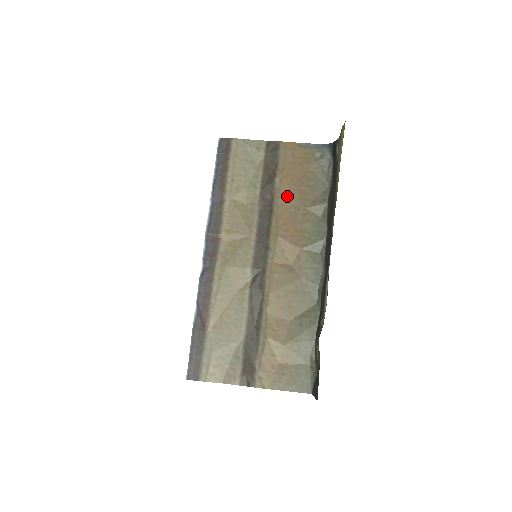
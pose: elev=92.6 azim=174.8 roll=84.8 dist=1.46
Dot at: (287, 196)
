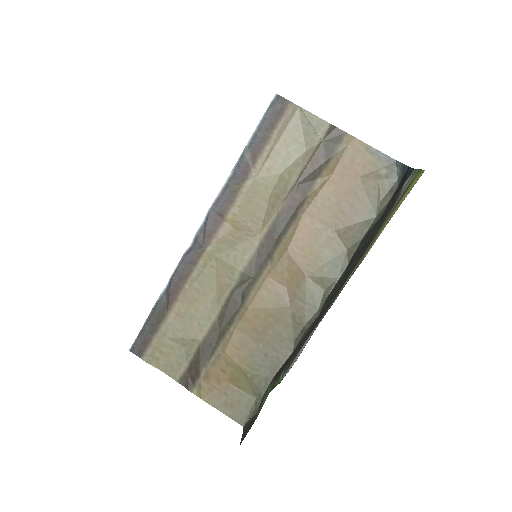
Dot at: (321, 207)
